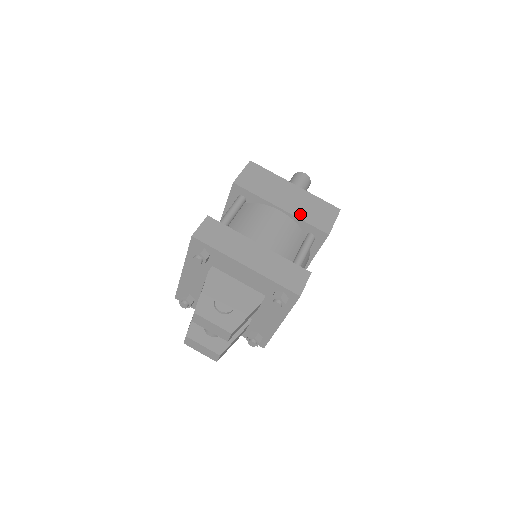
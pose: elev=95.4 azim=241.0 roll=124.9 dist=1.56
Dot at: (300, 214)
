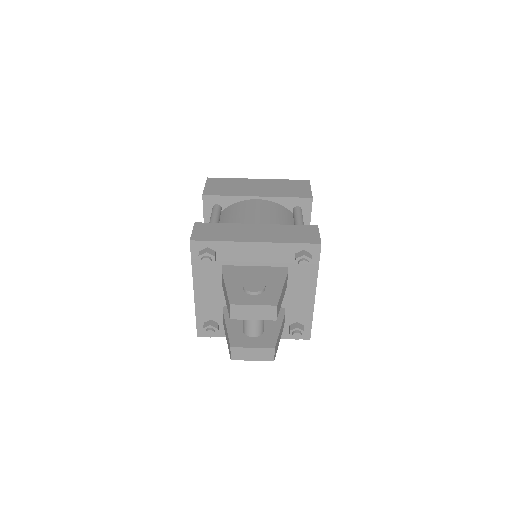
Dot at: (277, 194)
